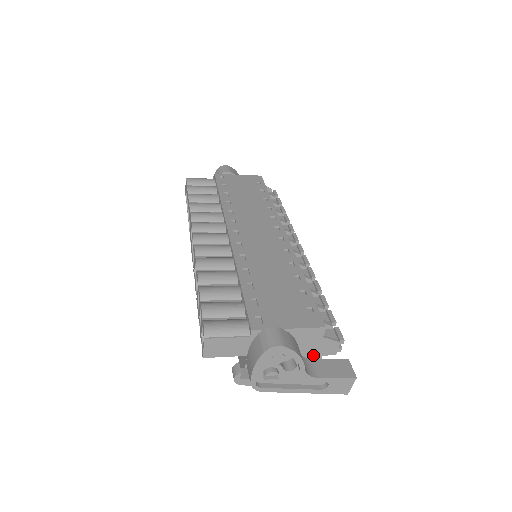
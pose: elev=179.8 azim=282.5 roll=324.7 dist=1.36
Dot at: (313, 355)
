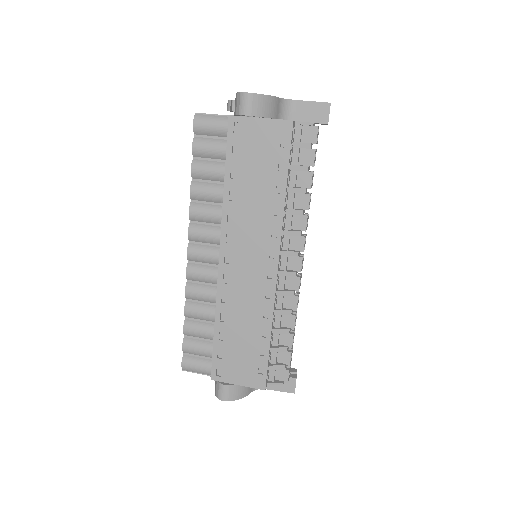
Dot at: occluded
